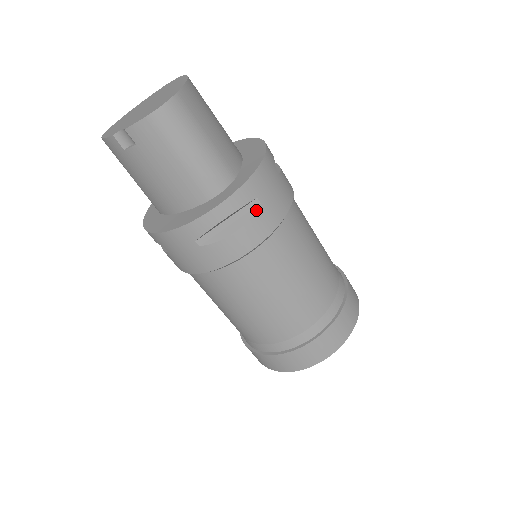
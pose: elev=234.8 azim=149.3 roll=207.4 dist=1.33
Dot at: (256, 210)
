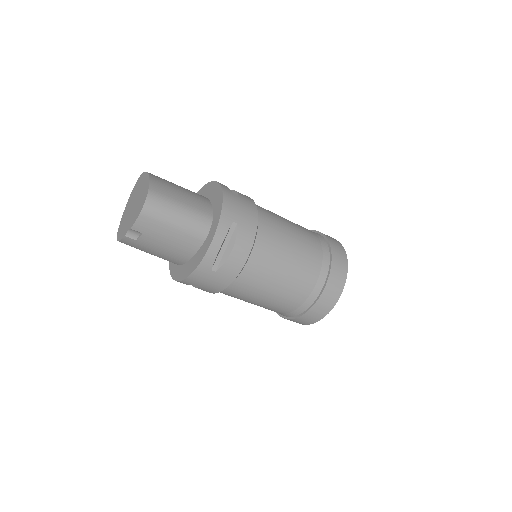
Dot at: (237, 229)
